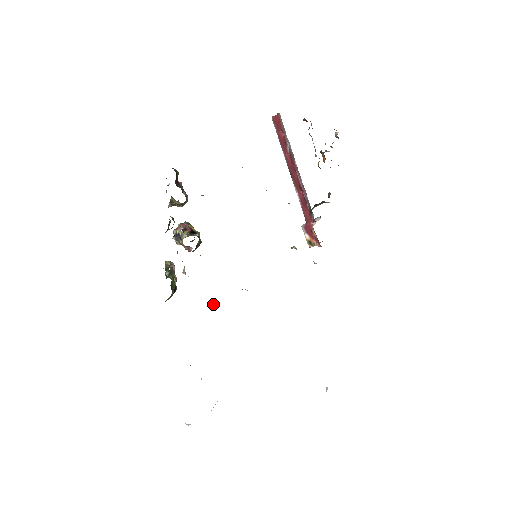
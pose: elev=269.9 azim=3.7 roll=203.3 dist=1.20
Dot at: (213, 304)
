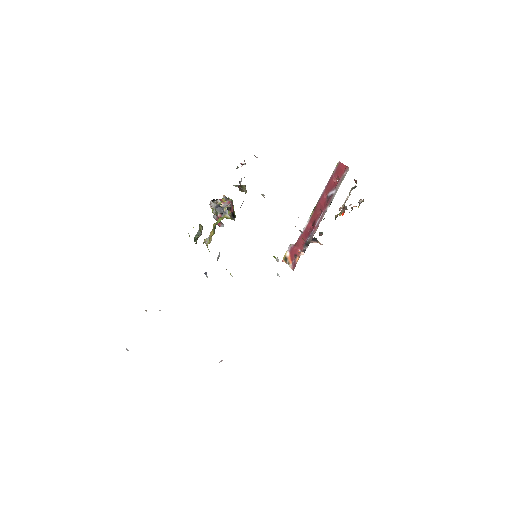
Dot at: (205, 273)
